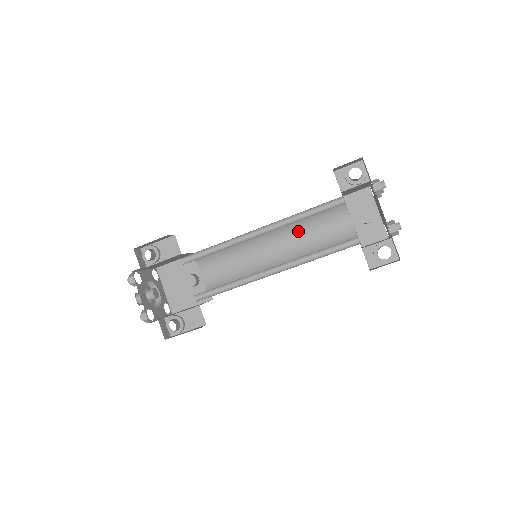
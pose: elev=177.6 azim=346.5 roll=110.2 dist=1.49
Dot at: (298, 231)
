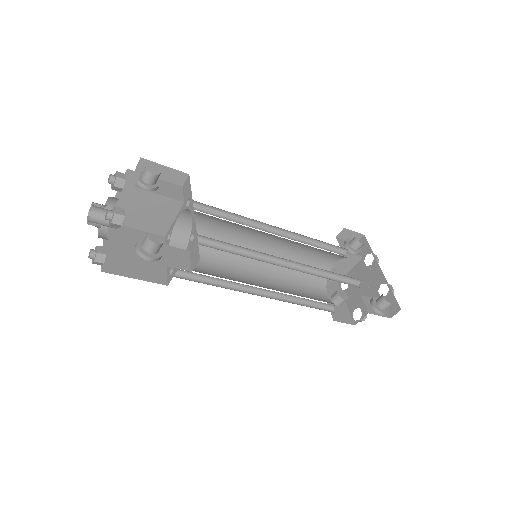
Dot at: (282, 275)
